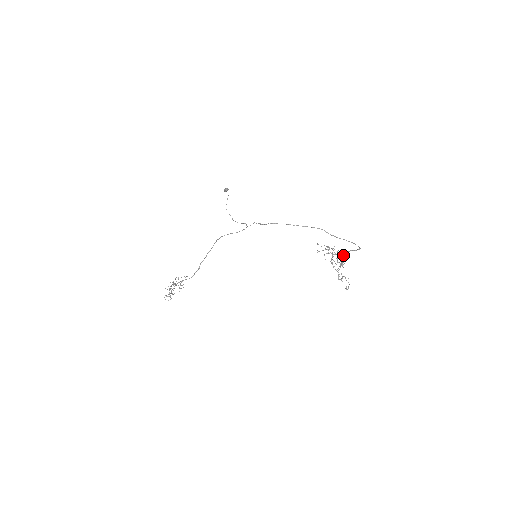
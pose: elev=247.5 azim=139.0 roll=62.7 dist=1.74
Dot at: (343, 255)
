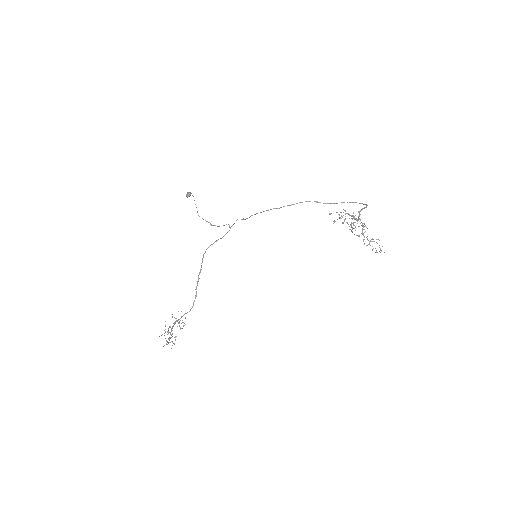
Dot at: (358, 217)
